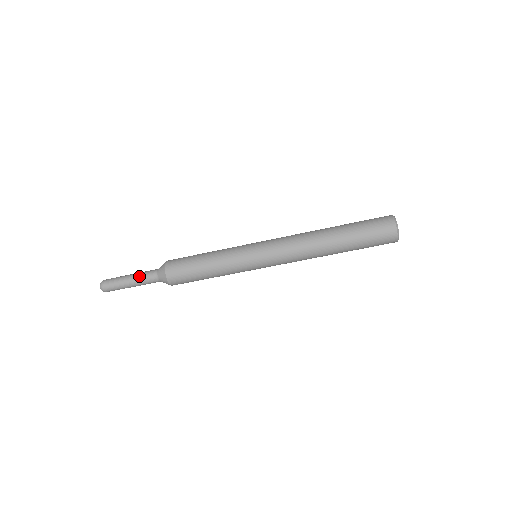
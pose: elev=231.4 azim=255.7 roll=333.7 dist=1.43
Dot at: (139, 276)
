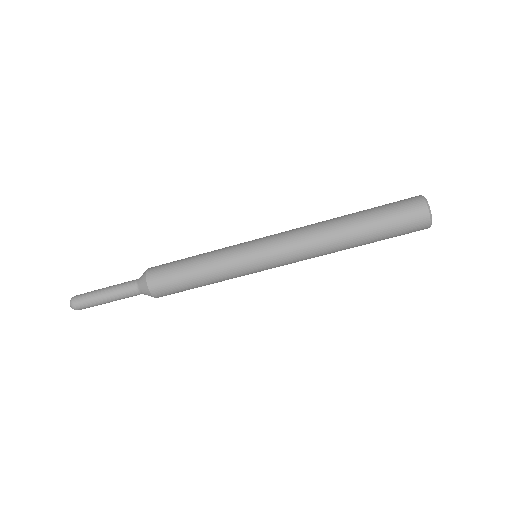
Dot at: (117, 296)
